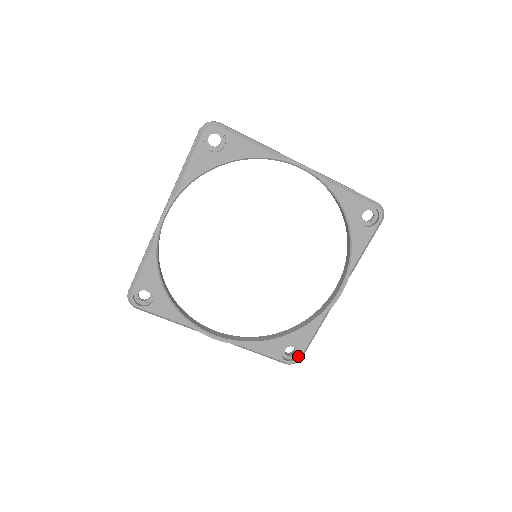
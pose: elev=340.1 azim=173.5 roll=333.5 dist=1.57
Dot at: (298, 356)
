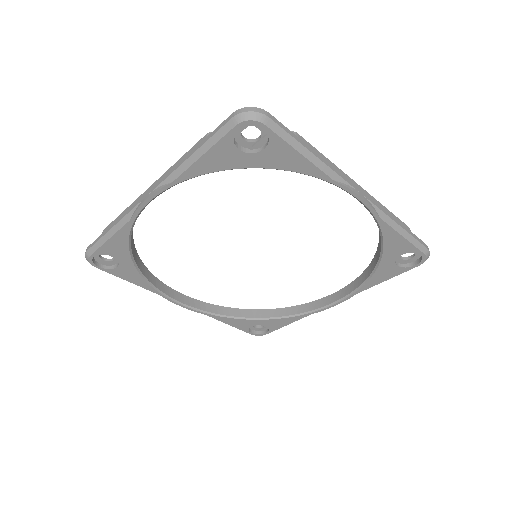
Dot at: (265, 332)
